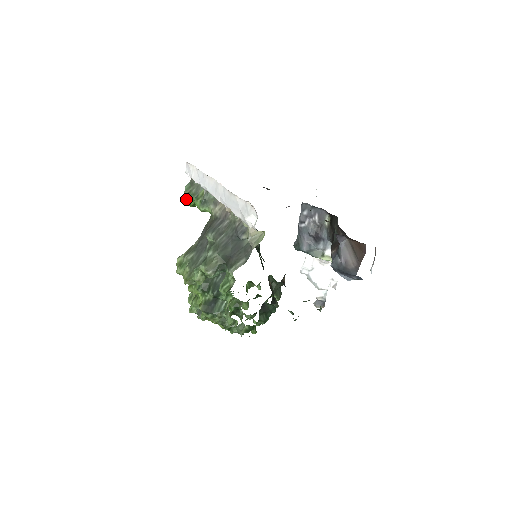
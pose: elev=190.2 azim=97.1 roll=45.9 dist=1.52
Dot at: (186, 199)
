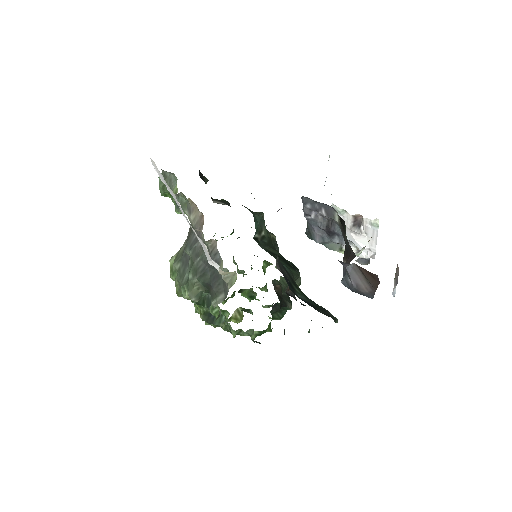
Dot at: (163, 193)
